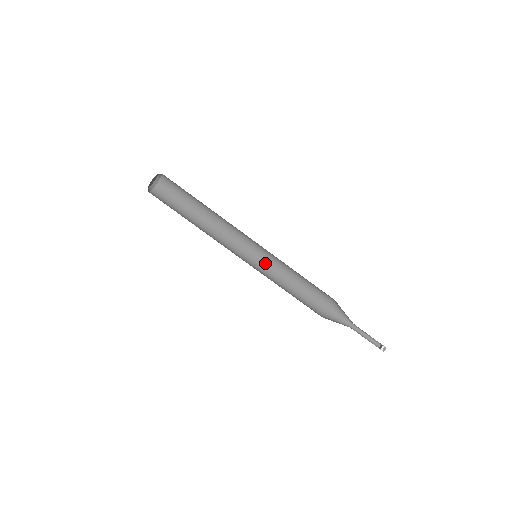
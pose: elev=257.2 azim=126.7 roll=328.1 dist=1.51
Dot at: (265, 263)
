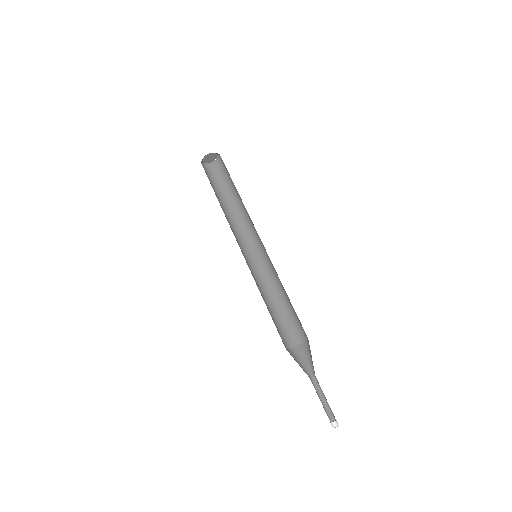
Dot at: (254, 274)
